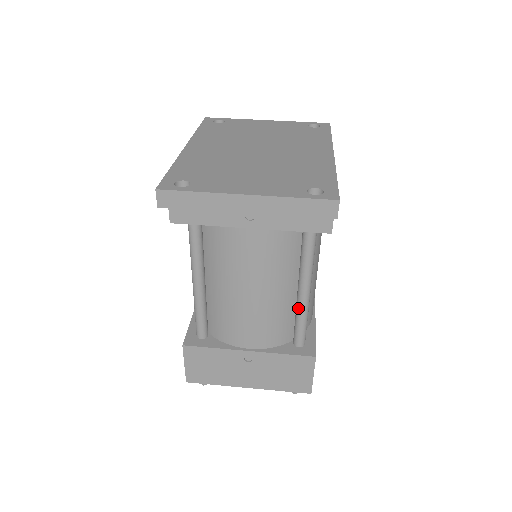
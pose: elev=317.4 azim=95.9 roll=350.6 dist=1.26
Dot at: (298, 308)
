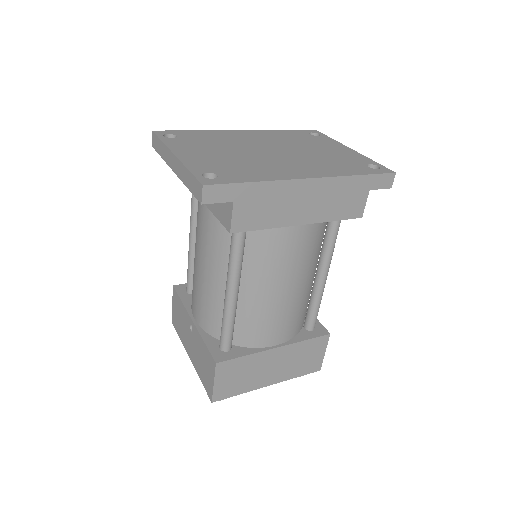
Dot at: (224, 306)
